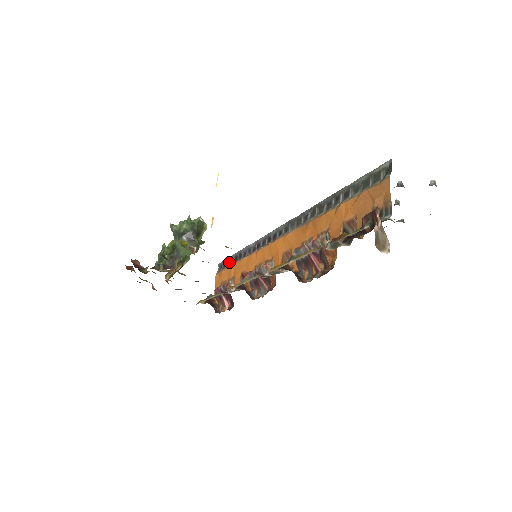
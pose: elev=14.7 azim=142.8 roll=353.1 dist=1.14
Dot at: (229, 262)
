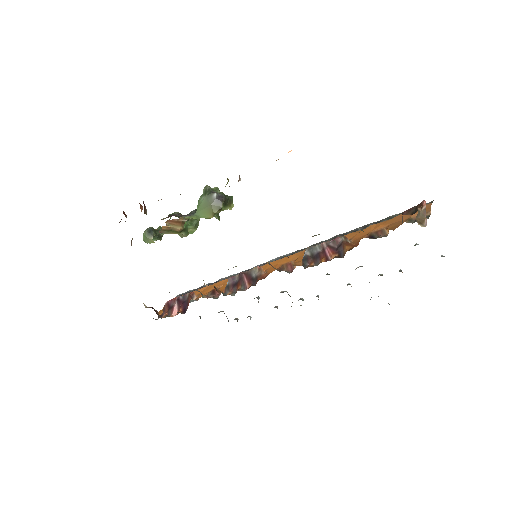
Dot at: occluded
